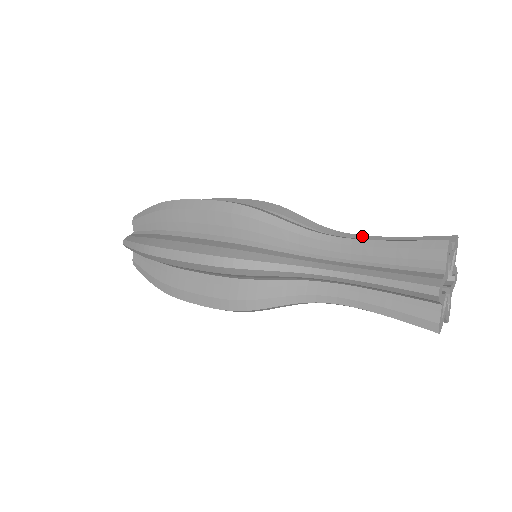
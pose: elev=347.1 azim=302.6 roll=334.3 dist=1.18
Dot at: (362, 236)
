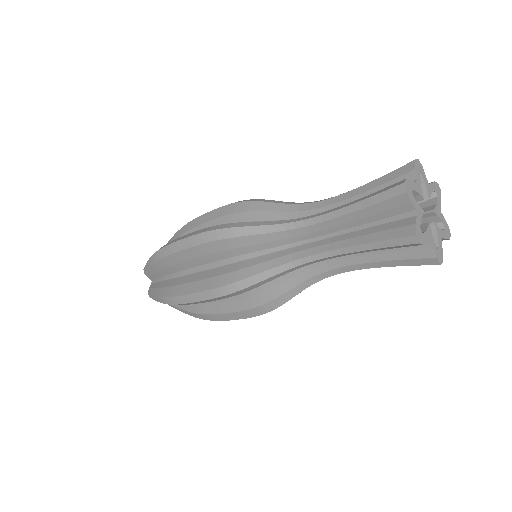
Dot at: (332, 199)
